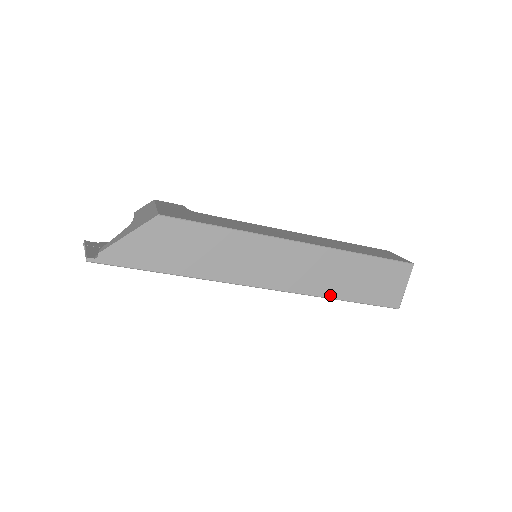
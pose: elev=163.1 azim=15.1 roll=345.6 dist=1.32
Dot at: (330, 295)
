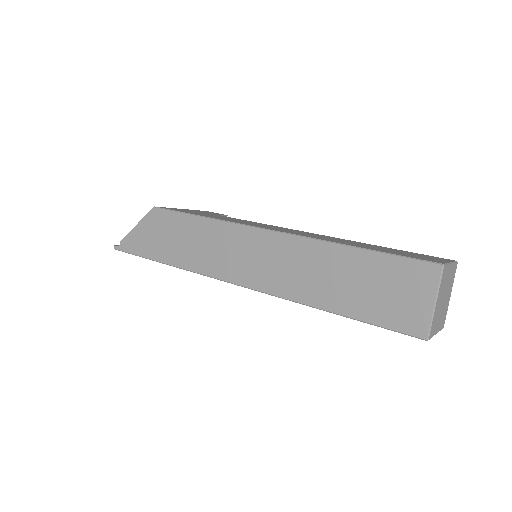
Dot at: (313, 302)
